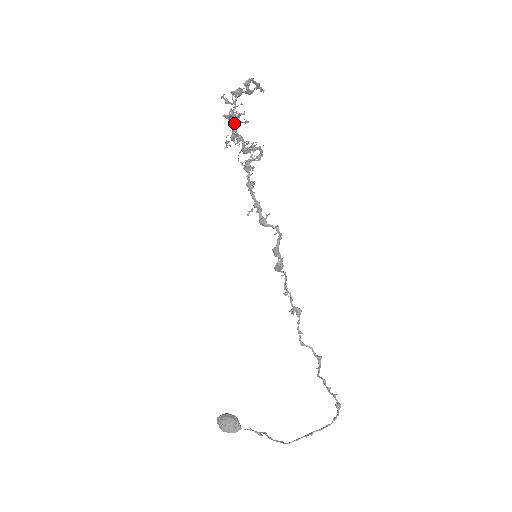
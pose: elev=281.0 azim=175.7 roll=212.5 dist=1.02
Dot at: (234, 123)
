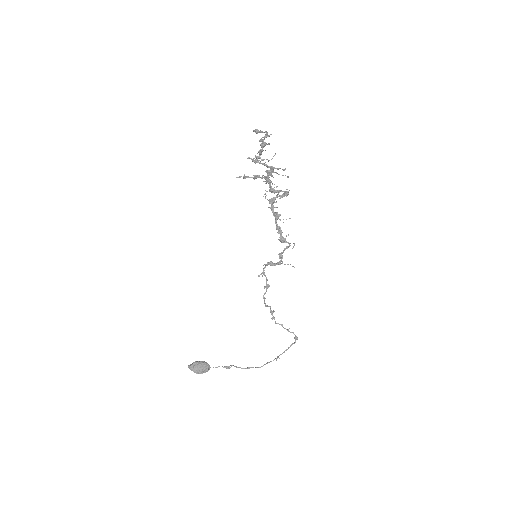
Dot at: (270, 172)
